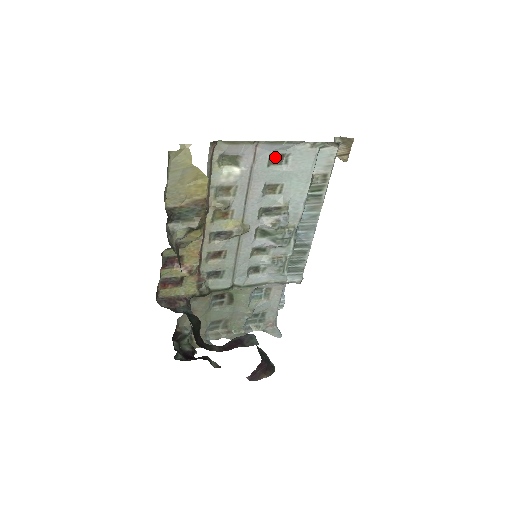
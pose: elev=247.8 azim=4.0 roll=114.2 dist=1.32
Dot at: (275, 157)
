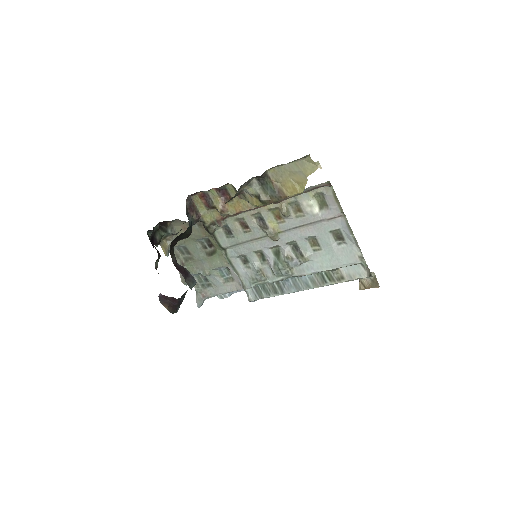
Dot at: (339, 234)
